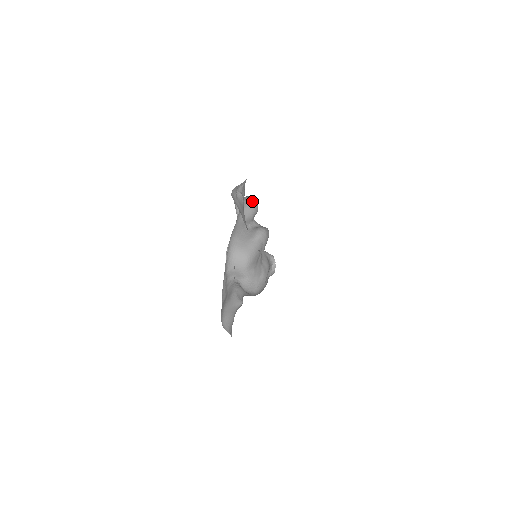
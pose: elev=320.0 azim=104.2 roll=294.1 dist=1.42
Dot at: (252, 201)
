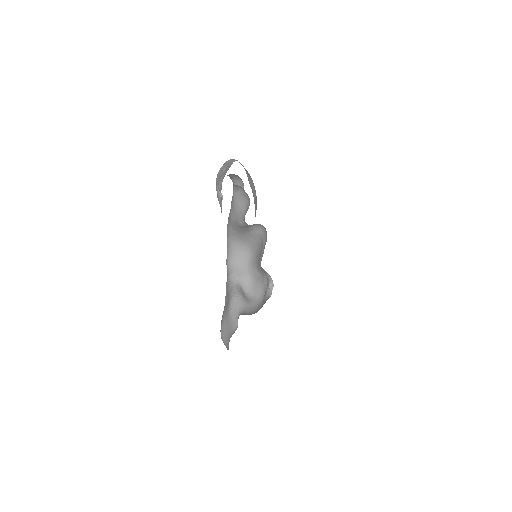
Dot at: (243, 190)
